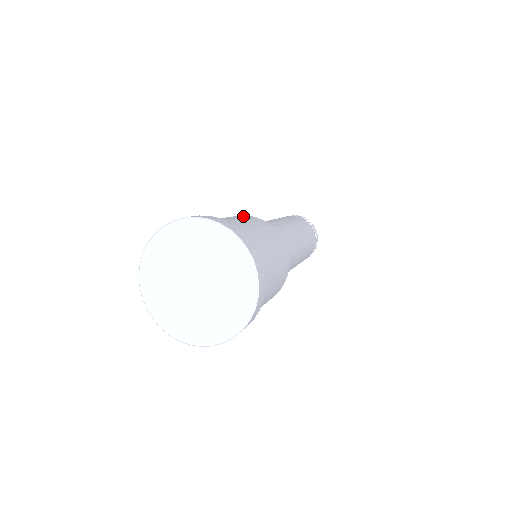
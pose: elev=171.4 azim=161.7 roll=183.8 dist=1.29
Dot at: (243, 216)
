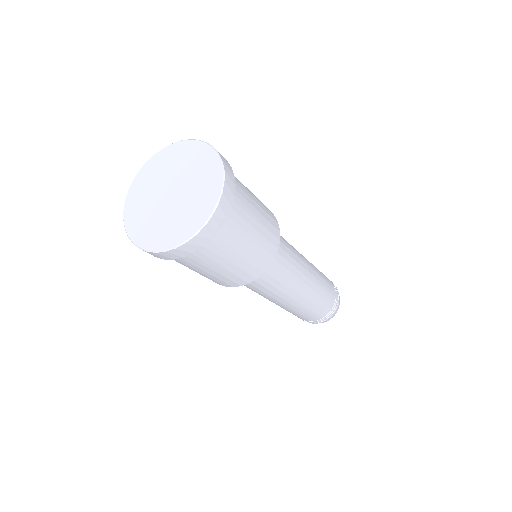
Dot at: occluded
